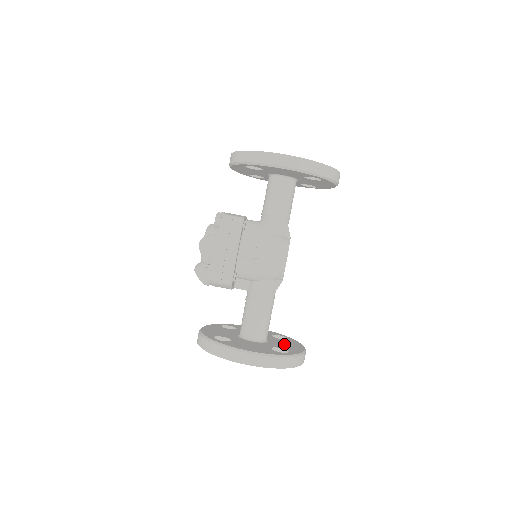
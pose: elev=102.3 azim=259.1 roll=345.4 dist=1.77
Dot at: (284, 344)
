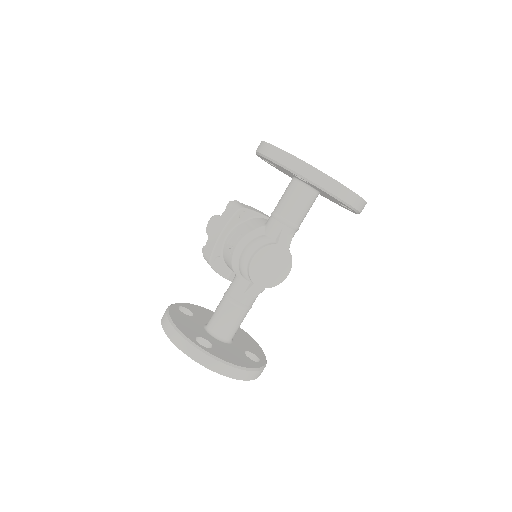
Dot at: (229, 351)
